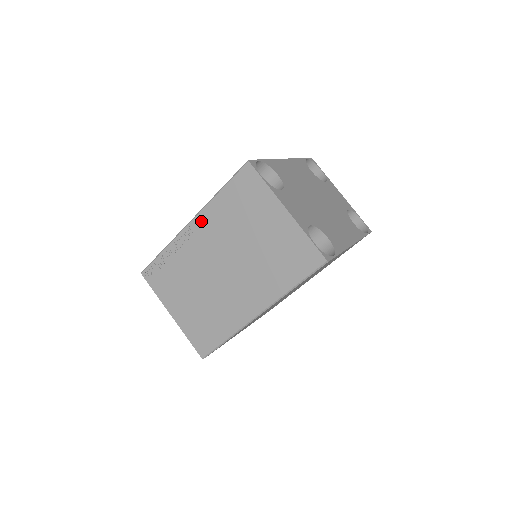
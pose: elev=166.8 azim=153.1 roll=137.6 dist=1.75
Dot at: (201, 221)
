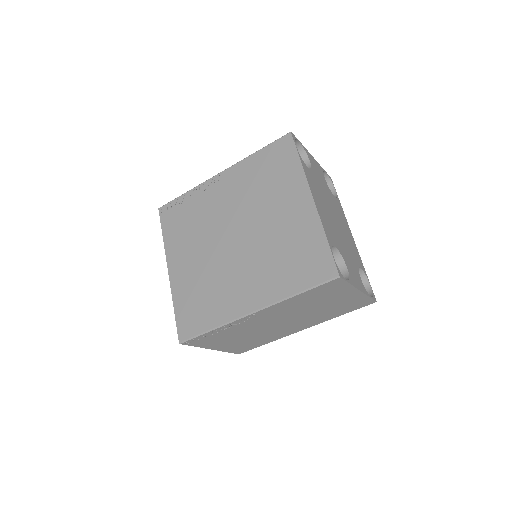
Dot at: (268, 310)
